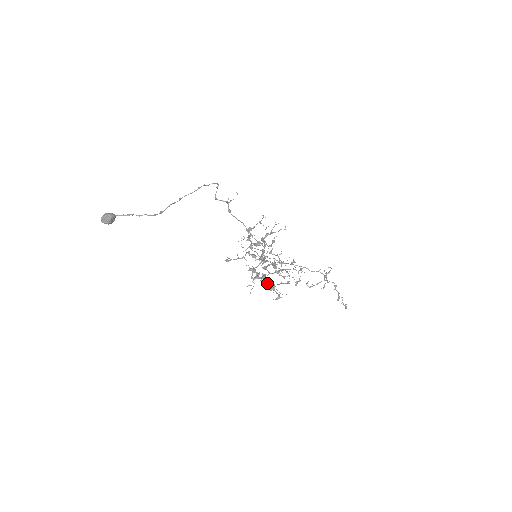
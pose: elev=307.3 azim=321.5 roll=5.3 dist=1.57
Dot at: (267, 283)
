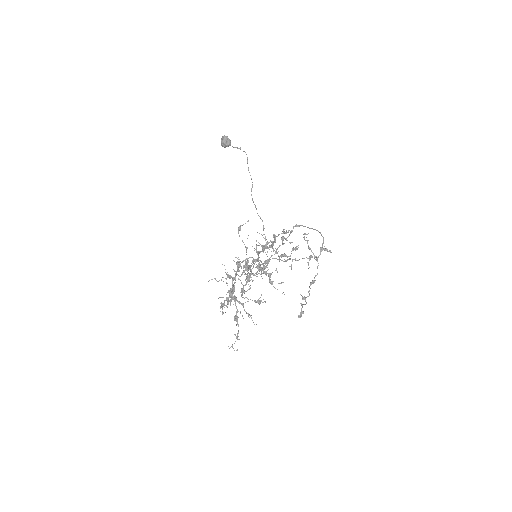
Dot at: occluded
